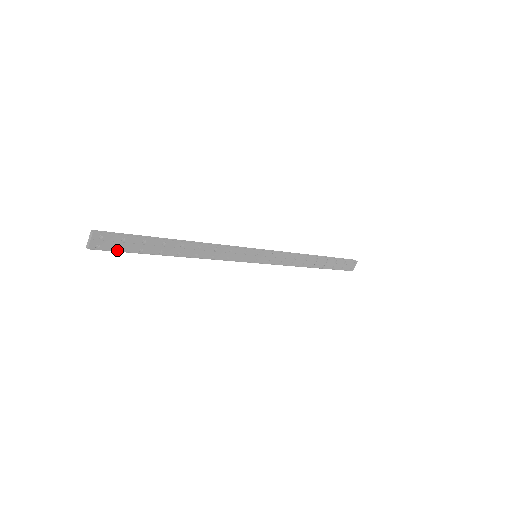
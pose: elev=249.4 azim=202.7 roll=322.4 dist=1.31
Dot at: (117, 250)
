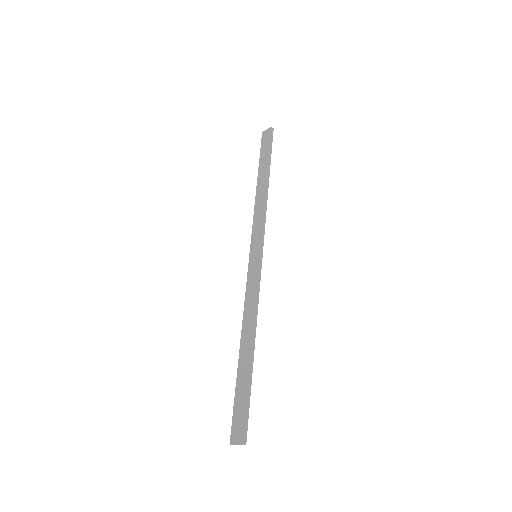
Dot at: (237, 415)
